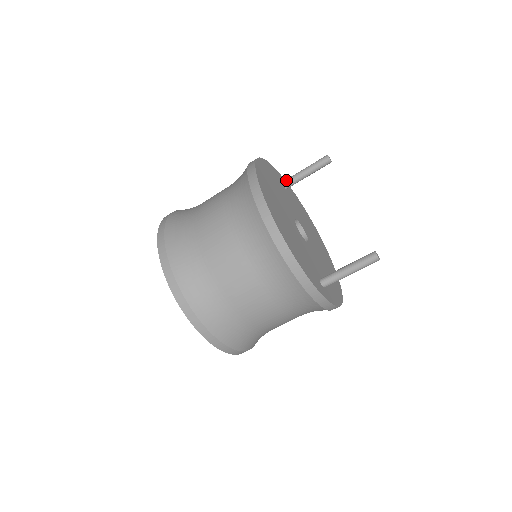
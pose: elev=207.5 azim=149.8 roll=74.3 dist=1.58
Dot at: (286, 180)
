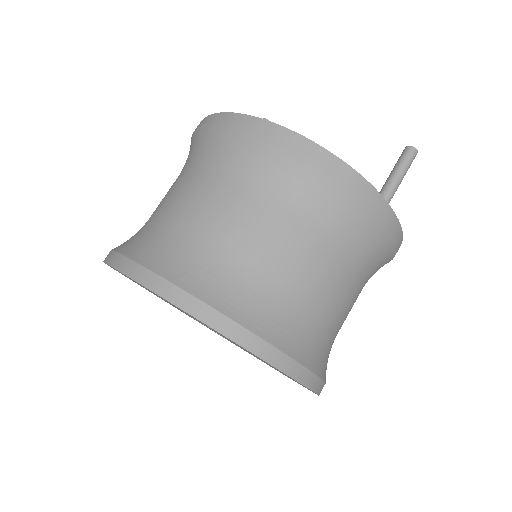
Dot at: occluded
